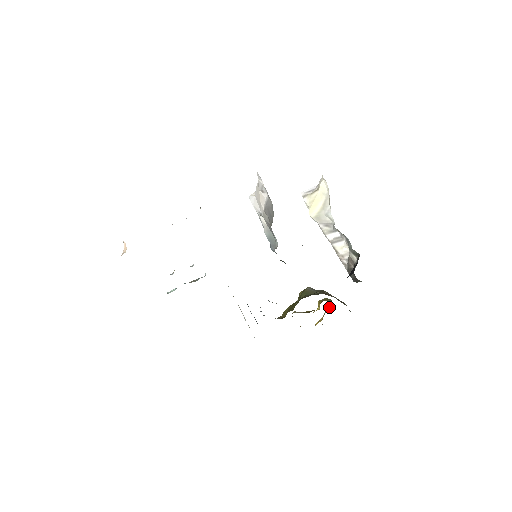
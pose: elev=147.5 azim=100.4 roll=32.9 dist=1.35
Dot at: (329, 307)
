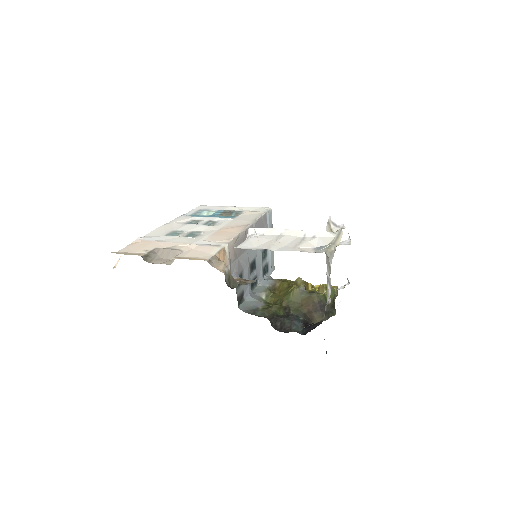
Dot at: occluded
